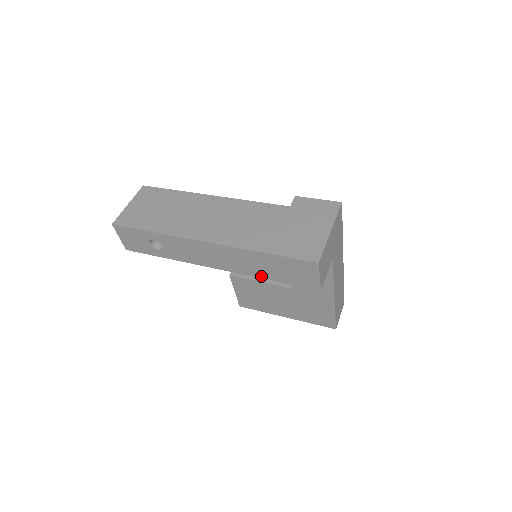
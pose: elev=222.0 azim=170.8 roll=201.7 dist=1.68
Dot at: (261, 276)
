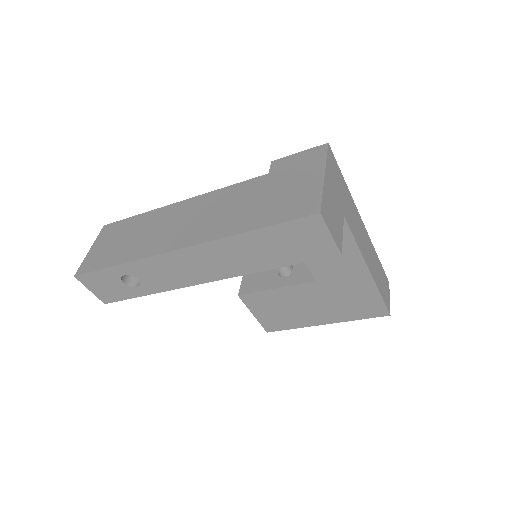
Dot at: (262, 268)
